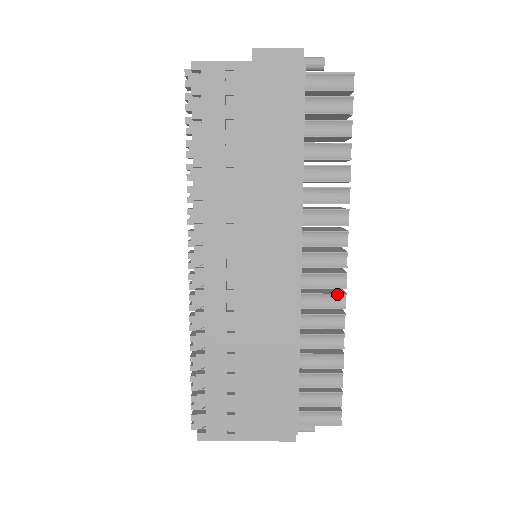
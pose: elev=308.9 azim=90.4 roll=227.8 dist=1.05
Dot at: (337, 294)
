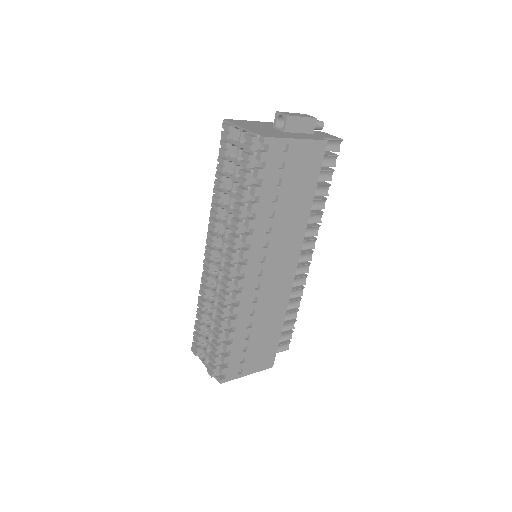
Dot at: (303, 277)
